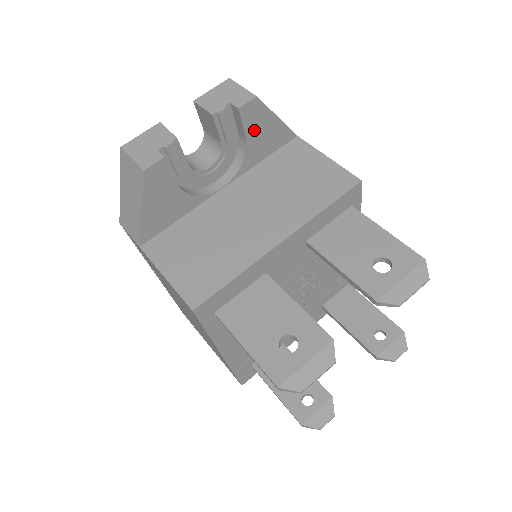
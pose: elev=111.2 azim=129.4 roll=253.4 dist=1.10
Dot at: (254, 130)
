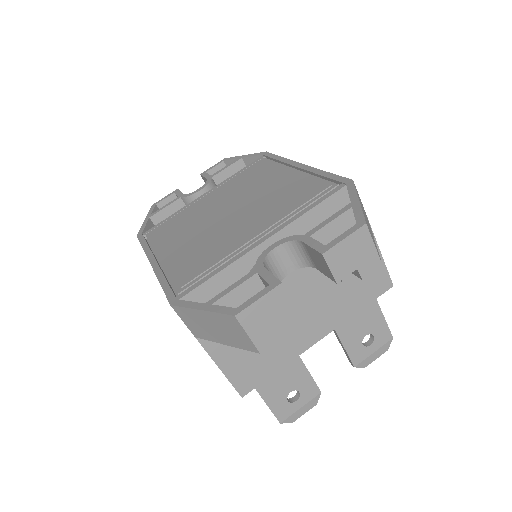
Dot at: occluded
